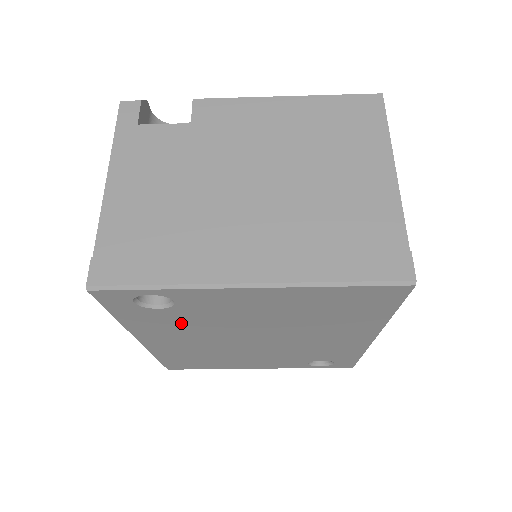
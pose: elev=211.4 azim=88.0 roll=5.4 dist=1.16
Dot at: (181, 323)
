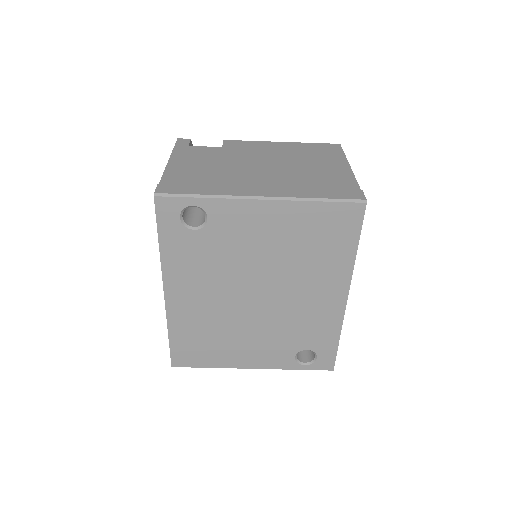
Dot at: (205, 258)
